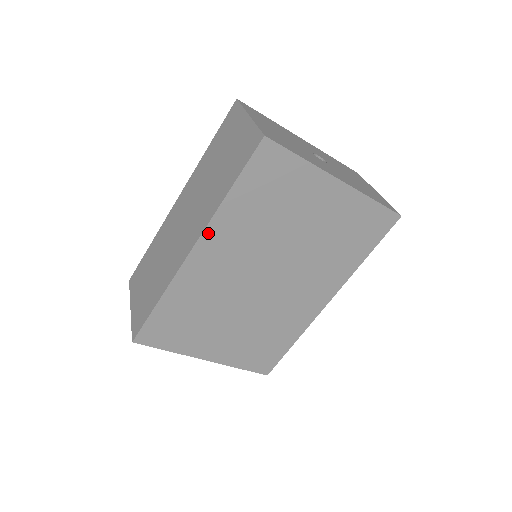
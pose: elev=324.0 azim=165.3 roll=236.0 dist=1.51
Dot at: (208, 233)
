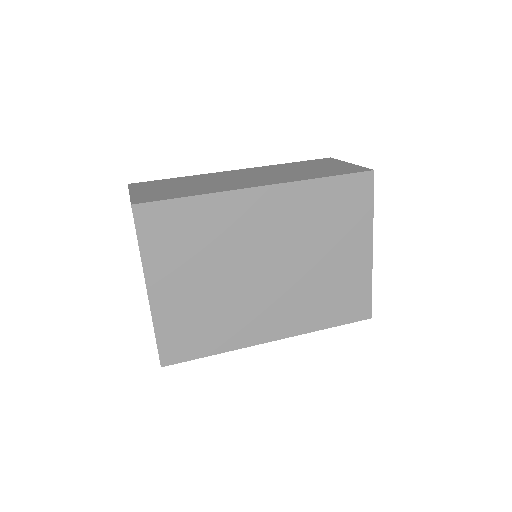
Dot at: (284, 188)
